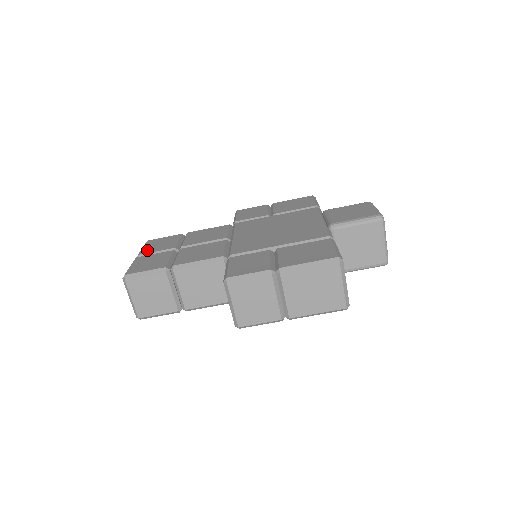
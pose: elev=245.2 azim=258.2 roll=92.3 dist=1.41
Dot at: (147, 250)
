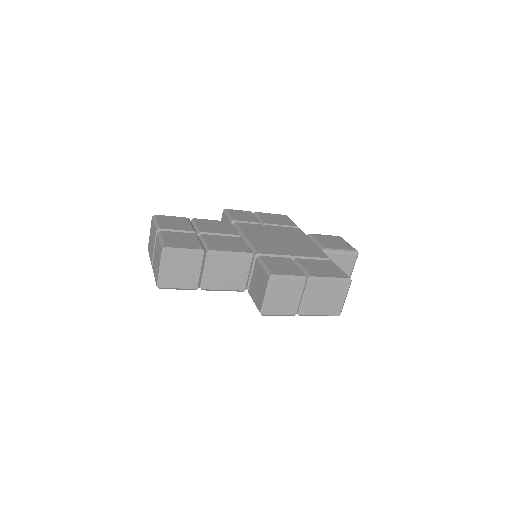
Dot at: (166, 226)
